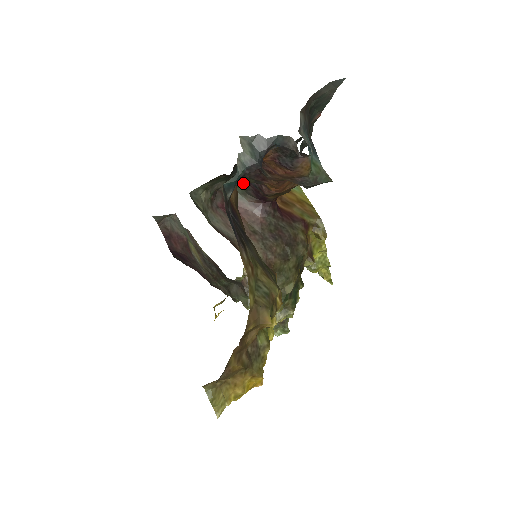
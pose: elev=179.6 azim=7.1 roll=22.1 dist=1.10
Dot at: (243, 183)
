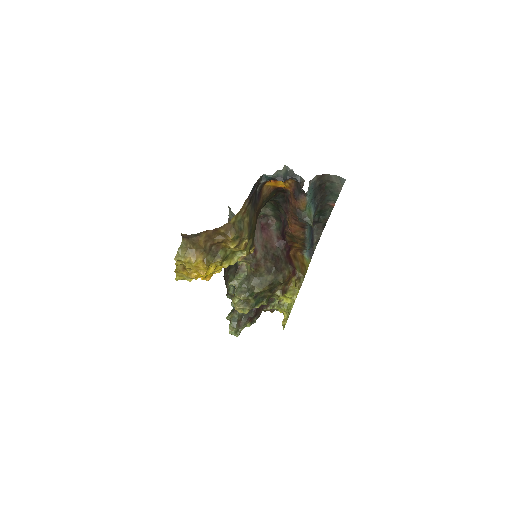
Dot at: (281, 222)
